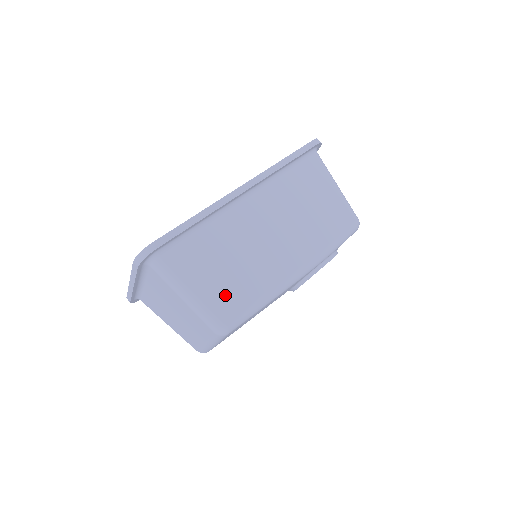
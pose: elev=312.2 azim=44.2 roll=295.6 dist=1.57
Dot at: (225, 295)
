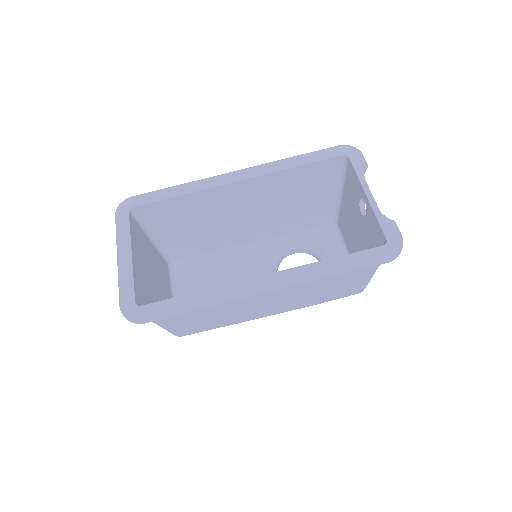
Dot at: (192, 327)
